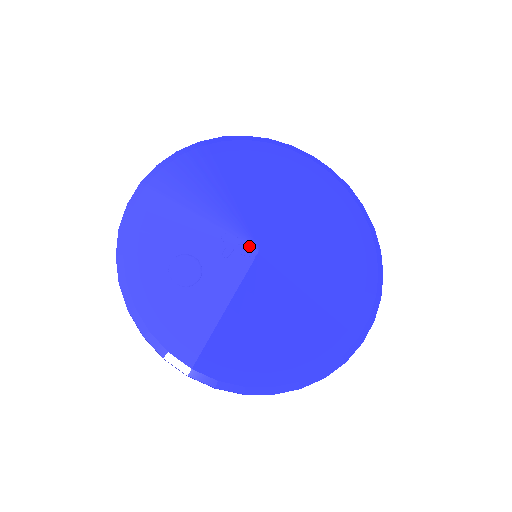
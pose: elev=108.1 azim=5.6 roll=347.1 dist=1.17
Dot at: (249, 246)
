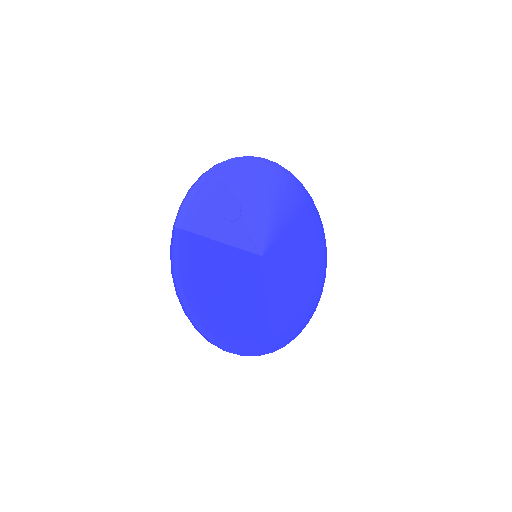
Dot at: (263, 248)
